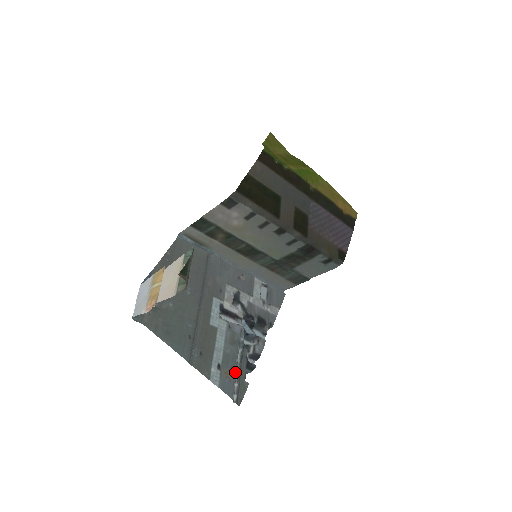
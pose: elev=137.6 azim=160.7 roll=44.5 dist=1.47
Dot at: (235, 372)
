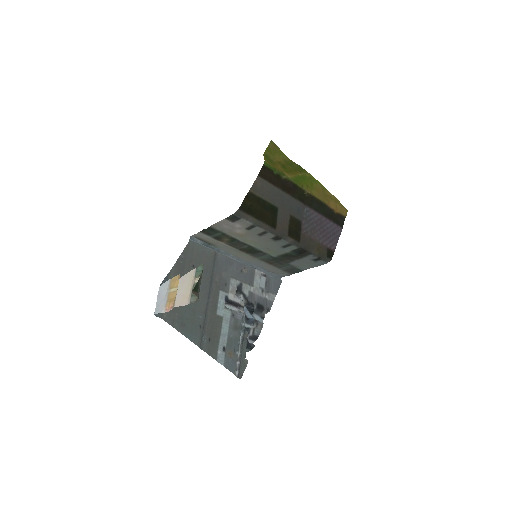
Dot at: (237, 352)
